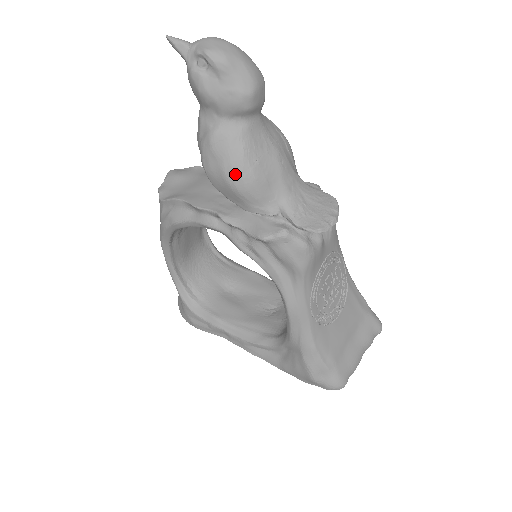
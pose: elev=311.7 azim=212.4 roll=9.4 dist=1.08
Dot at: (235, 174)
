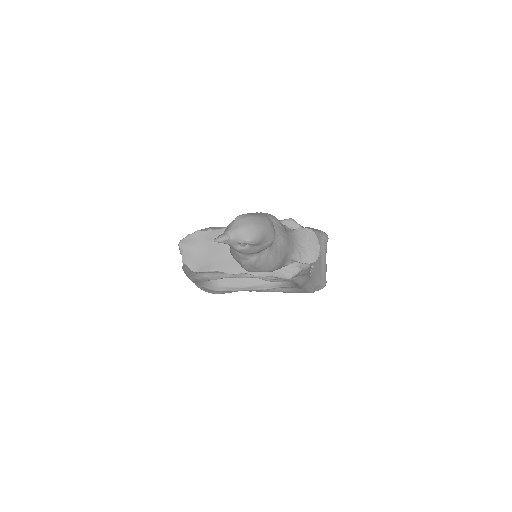
Dot at: (270, 268)
